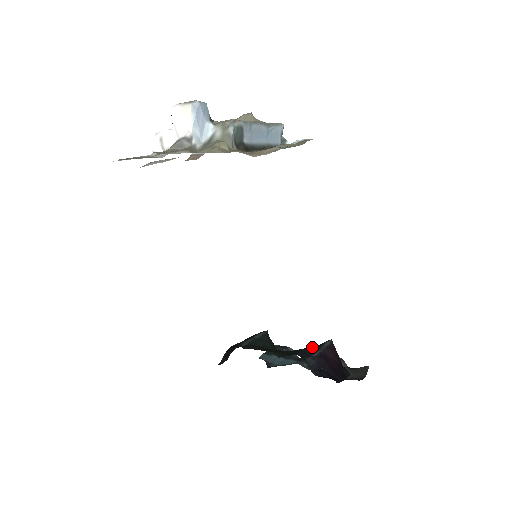
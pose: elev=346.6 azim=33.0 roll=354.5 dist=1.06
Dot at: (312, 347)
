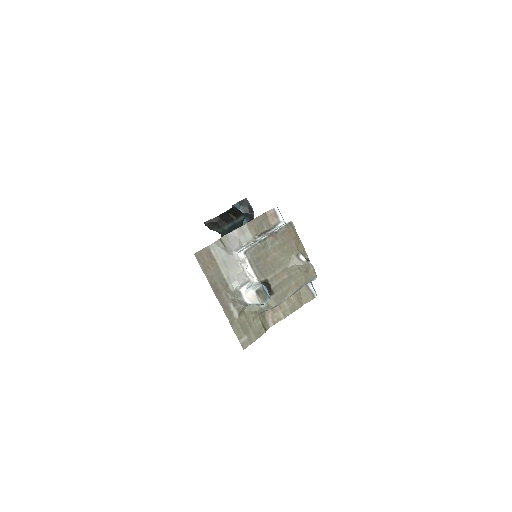
Dot at: occluded
